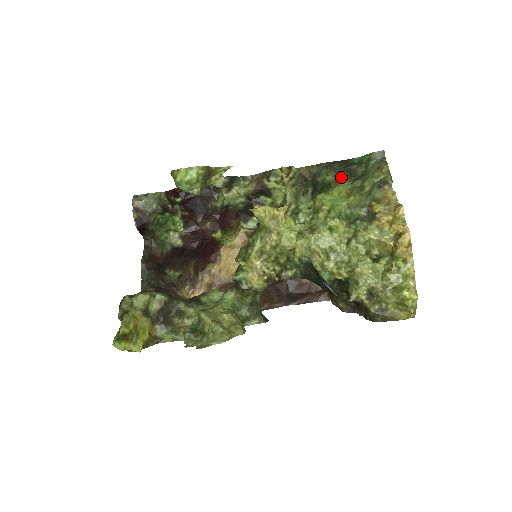
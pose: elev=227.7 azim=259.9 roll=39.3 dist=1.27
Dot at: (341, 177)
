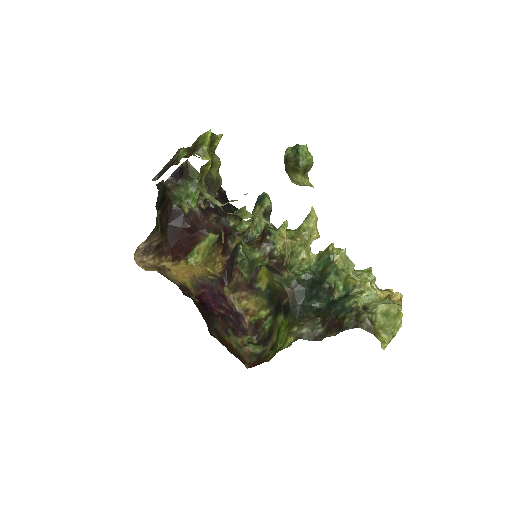
Dot at: occluded
